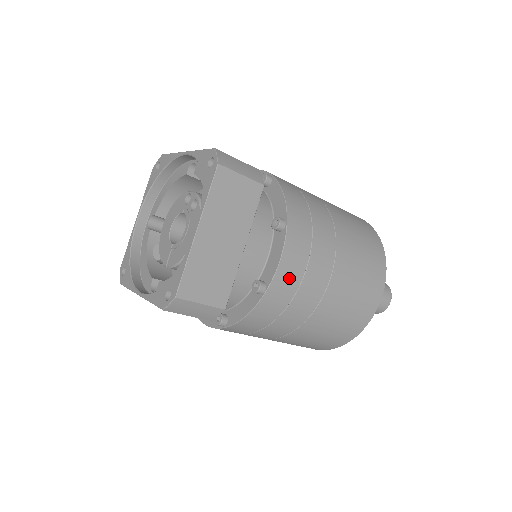
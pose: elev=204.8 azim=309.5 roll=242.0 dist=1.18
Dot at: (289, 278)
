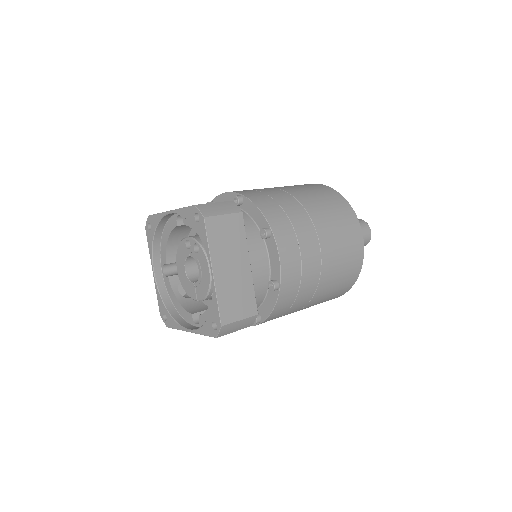
Dot at: (292, 268)
